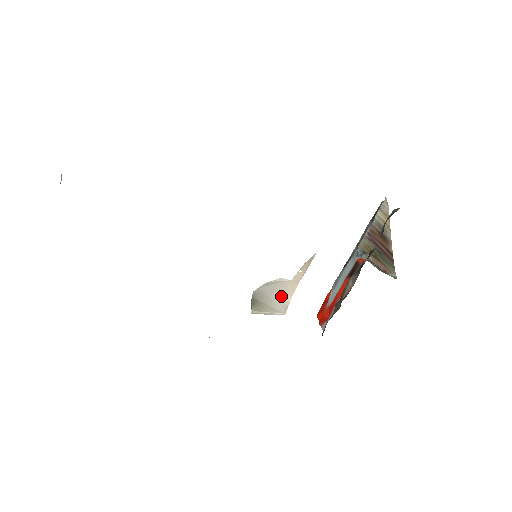
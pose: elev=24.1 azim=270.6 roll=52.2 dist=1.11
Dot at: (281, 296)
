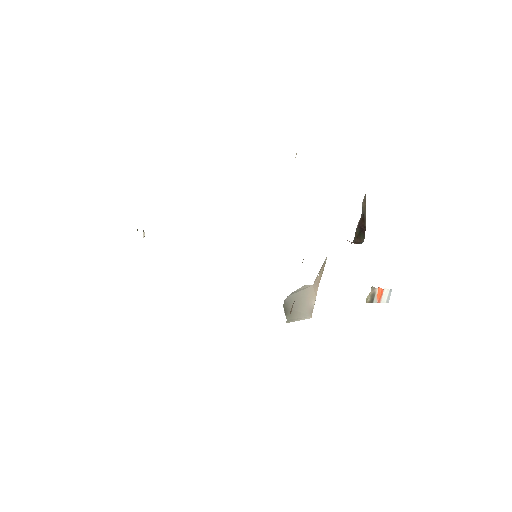
Dot at: (306, 301)
